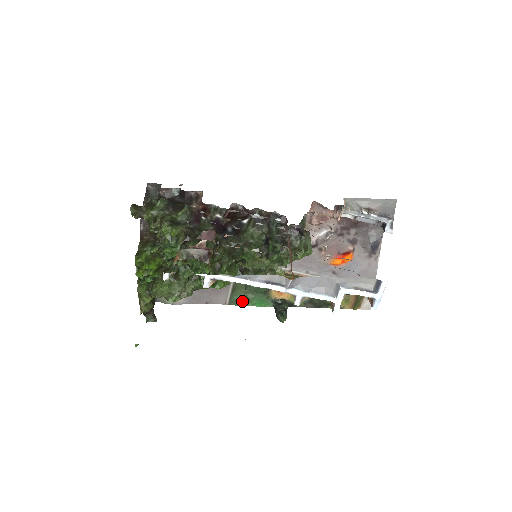
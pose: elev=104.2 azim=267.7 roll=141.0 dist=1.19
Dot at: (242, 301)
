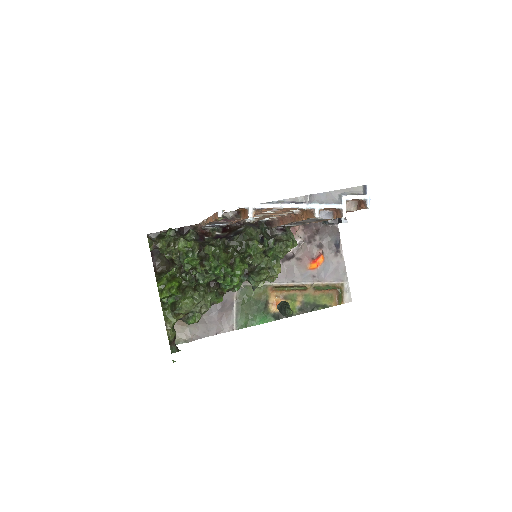
Dot at: (247, 323)
